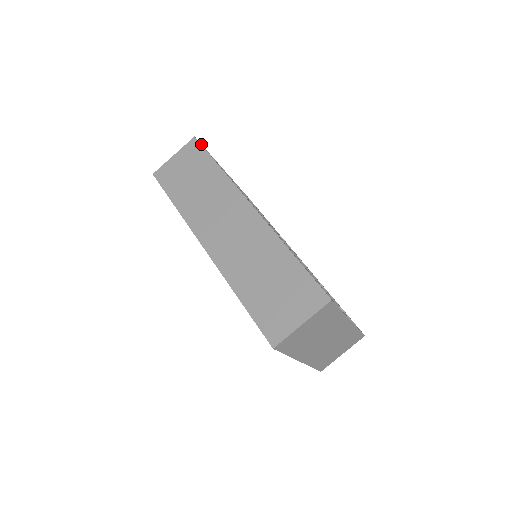
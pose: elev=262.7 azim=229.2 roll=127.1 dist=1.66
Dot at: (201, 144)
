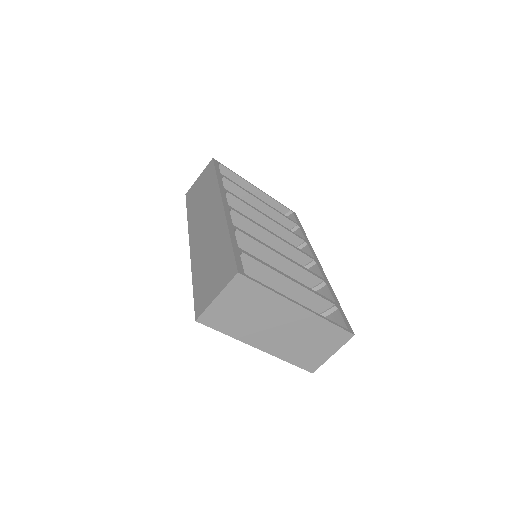
Dot at: (218, 163)
